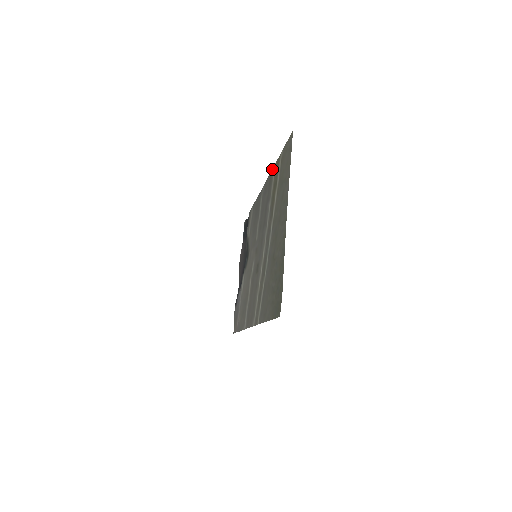
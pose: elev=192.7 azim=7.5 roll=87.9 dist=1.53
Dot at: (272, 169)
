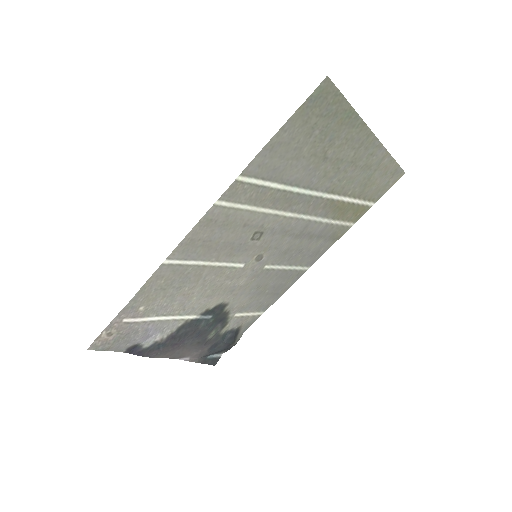
Dot at: (343, 234)
